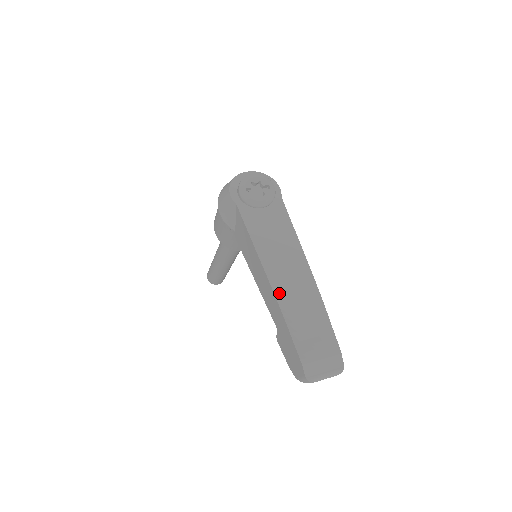
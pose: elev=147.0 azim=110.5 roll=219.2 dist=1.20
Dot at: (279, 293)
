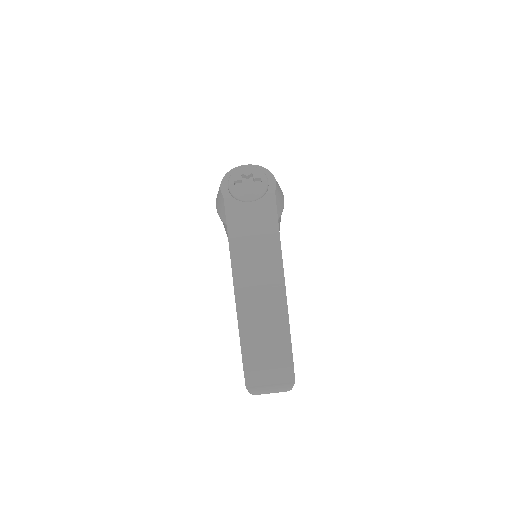
Dot at: (240, 291)
